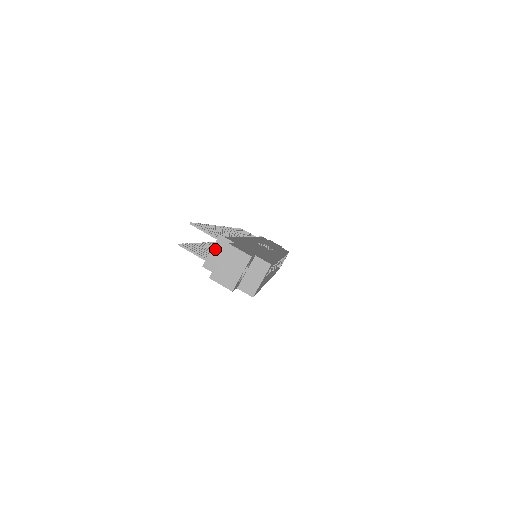
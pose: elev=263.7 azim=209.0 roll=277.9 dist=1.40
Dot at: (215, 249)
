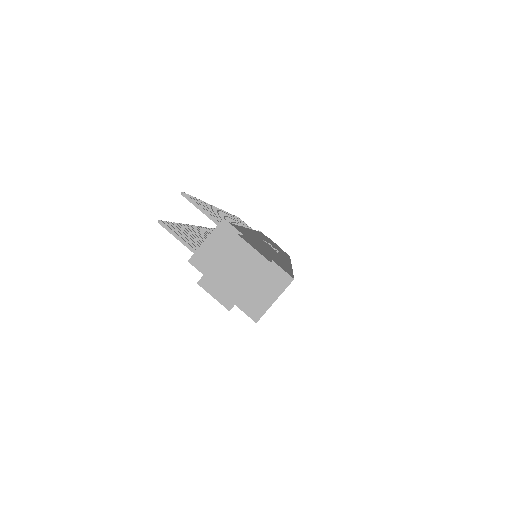
Dot at: (212, 239)
